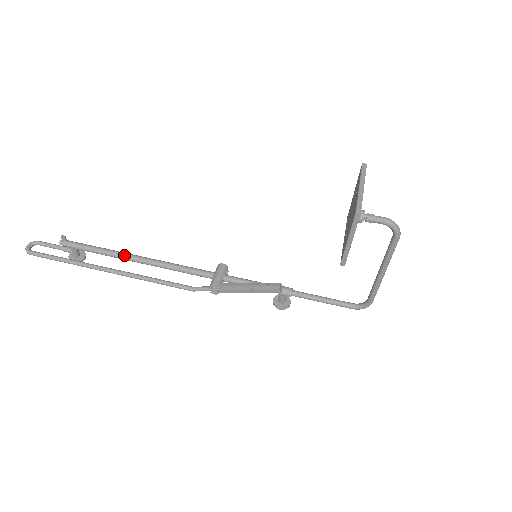
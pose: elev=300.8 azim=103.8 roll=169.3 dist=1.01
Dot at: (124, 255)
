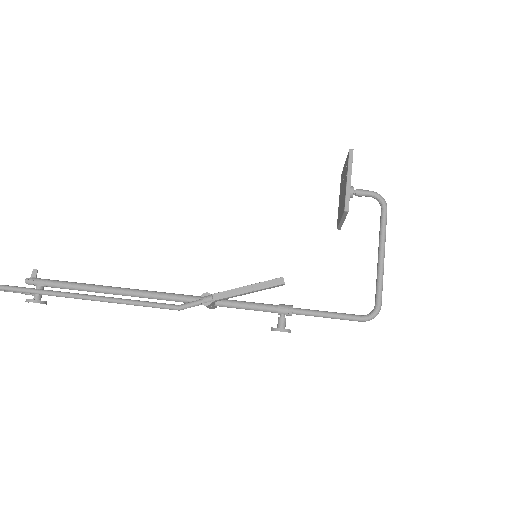
Dot at: (102, 285)
